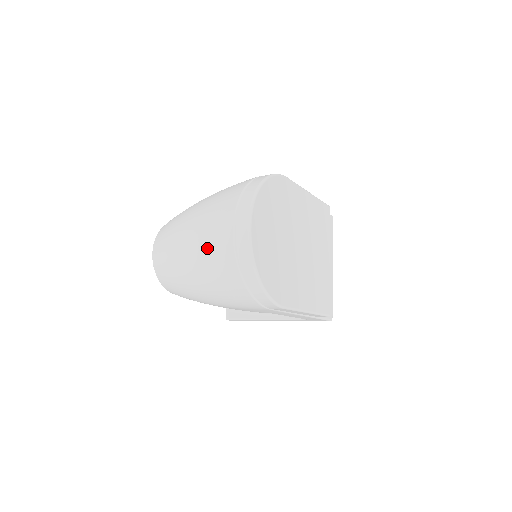
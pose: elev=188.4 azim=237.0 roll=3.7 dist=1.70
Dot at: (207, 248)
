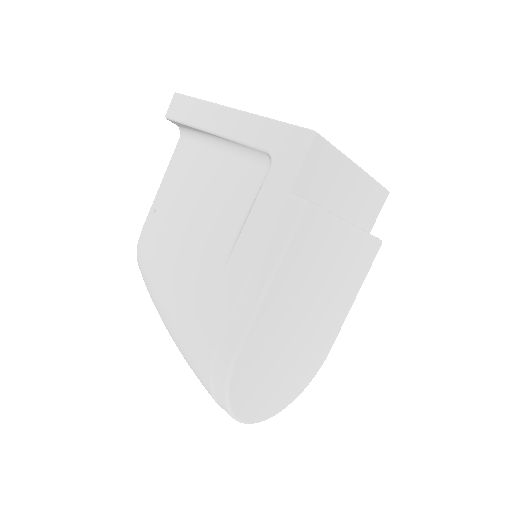
Dot at: occluded
